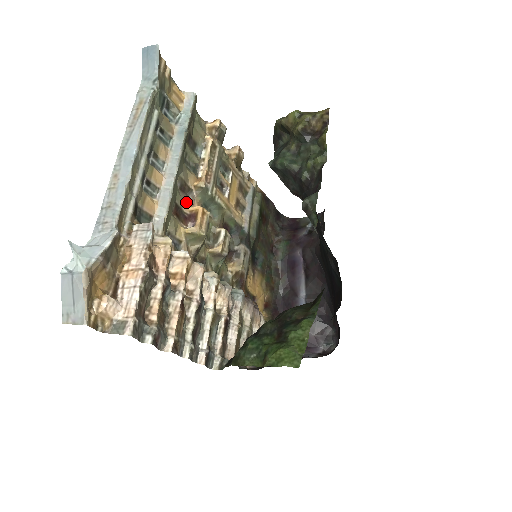
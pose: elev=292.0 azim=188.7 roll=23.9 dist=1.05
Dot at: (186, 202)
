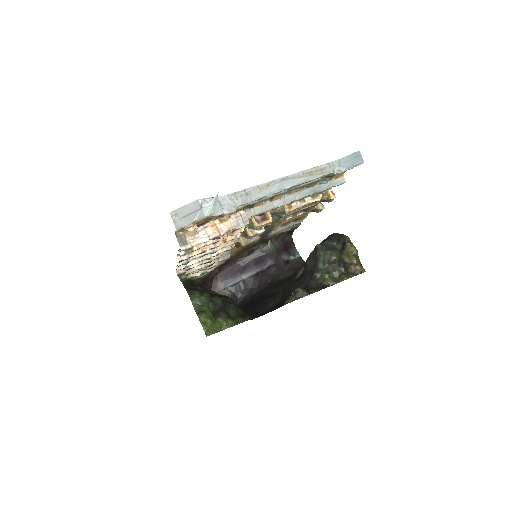
Dot at: occluded
